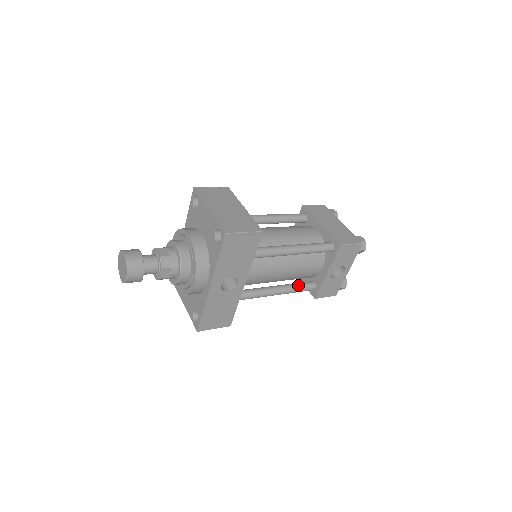
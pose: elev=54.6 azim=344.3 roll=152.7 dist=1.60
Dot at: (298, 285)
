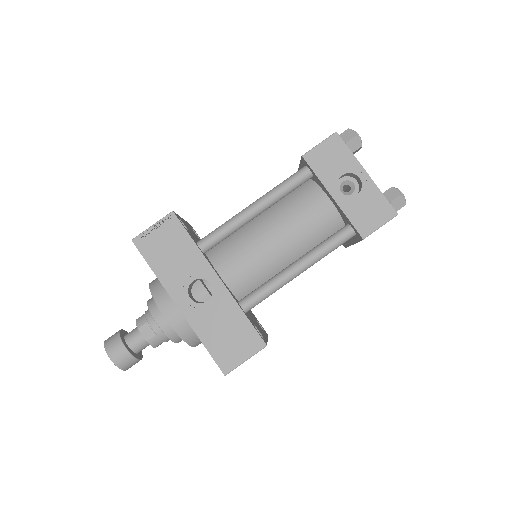
Dot at: (322, 242)
